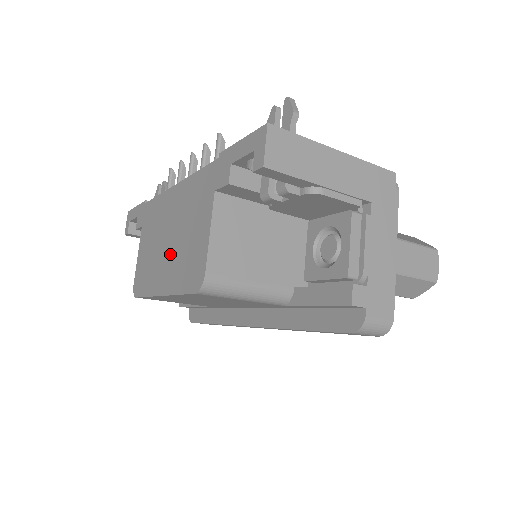
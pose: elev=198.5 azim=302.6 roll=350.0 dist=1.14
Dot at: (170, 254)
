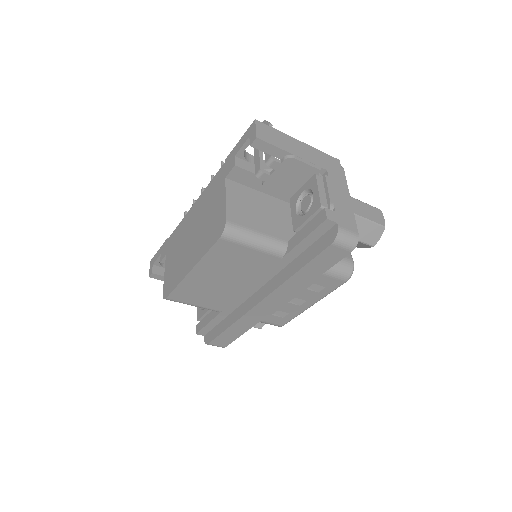
Dot at: (195, 241)
